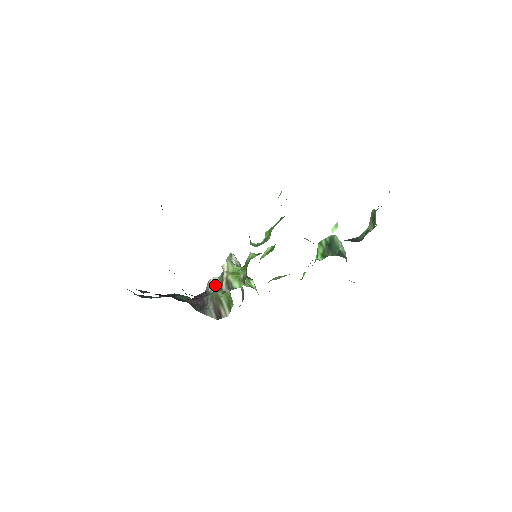
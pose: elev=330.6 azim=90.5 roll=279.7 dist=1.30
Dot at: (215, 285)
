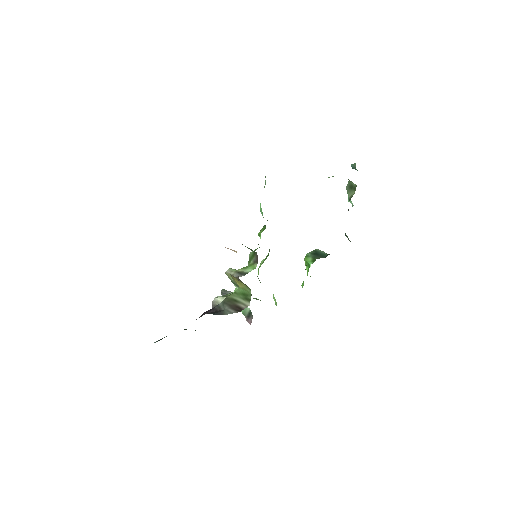
Dot at: (221, 298)
